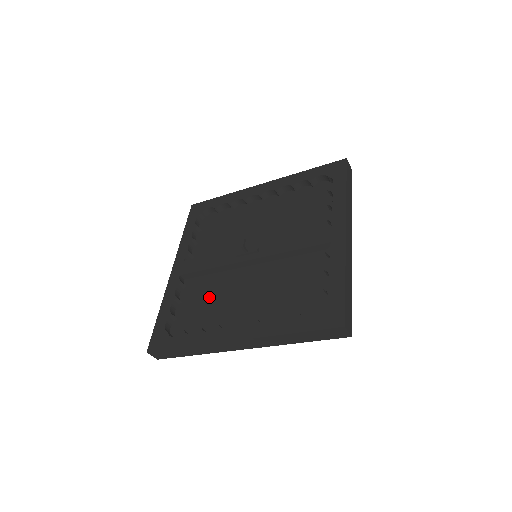
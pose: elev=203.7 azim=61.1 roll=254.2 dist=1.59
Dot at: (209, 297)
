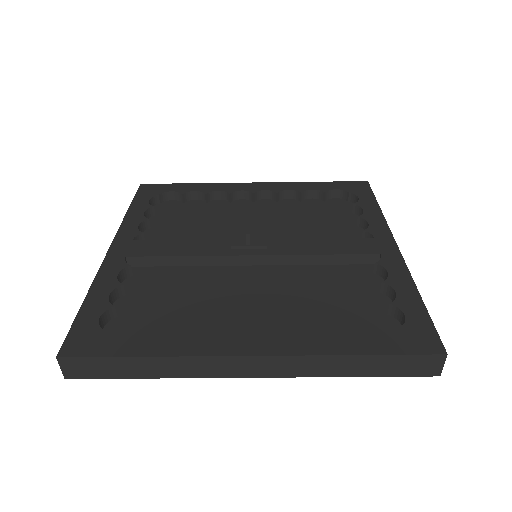
Dot at: (180, 294)
